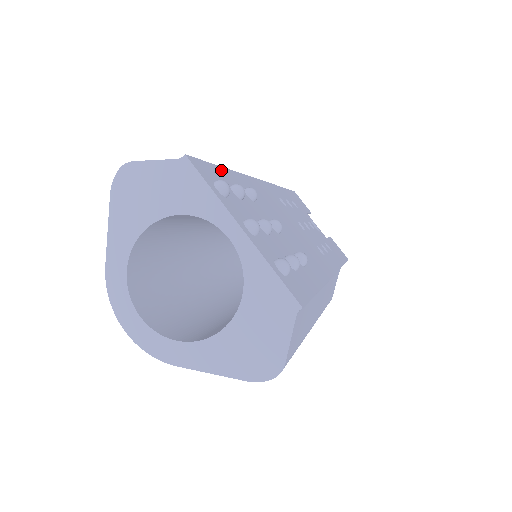
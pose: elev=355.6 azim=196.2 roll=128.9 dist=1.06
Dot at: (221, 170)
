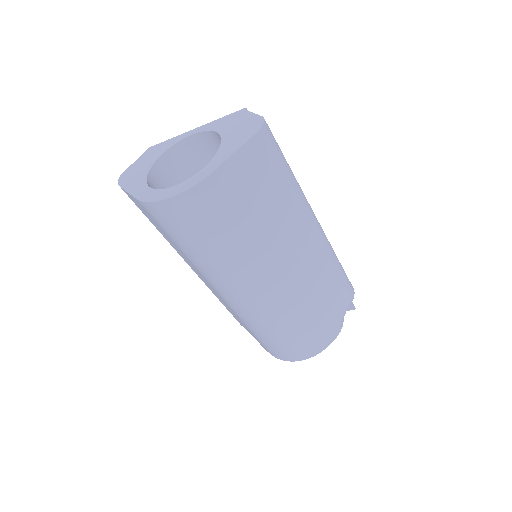
Dot at: occluded
